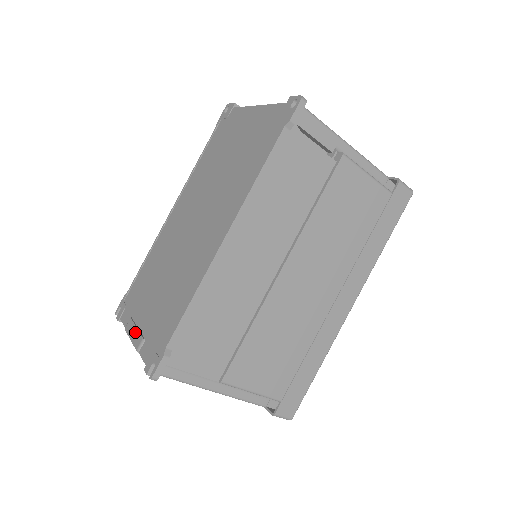
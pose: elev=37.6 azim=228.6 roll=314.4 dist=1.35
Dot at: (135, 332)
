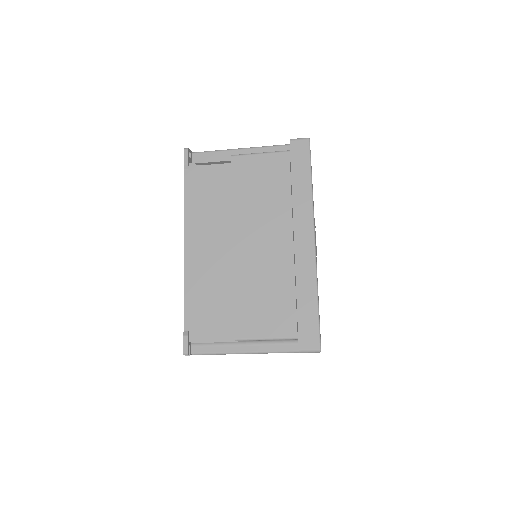
Dot at: occluded
